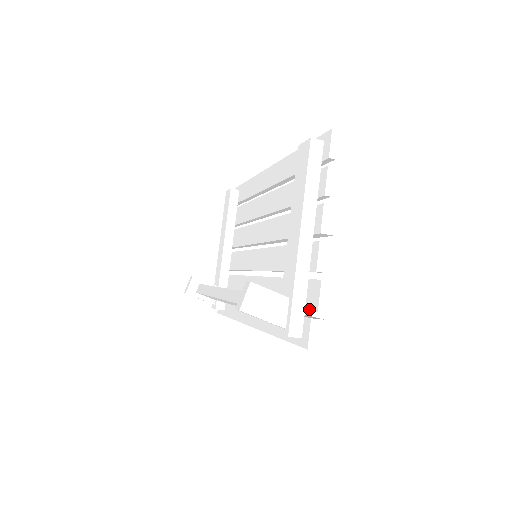
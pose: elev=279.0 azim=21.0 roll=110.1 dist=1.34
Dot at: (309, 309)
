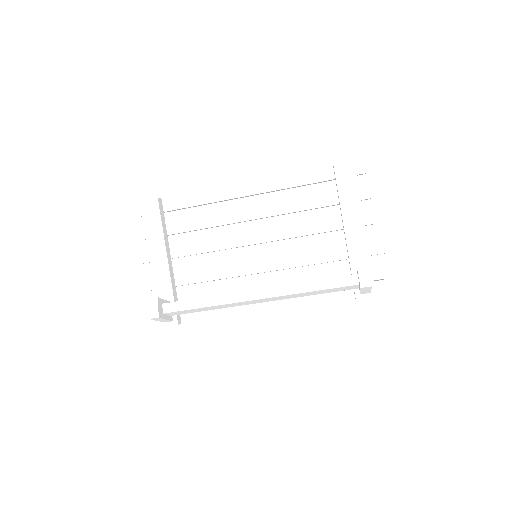
Dot at: occluded
